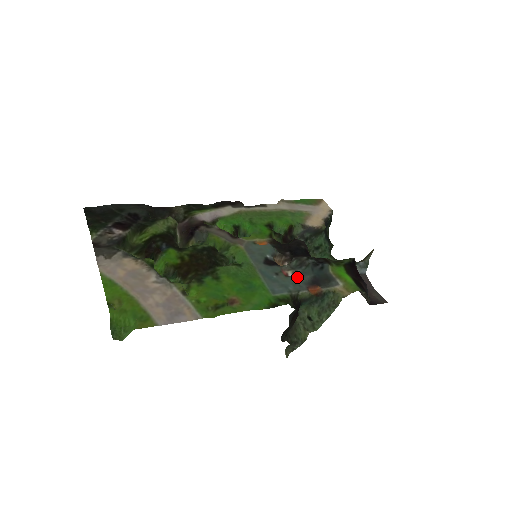
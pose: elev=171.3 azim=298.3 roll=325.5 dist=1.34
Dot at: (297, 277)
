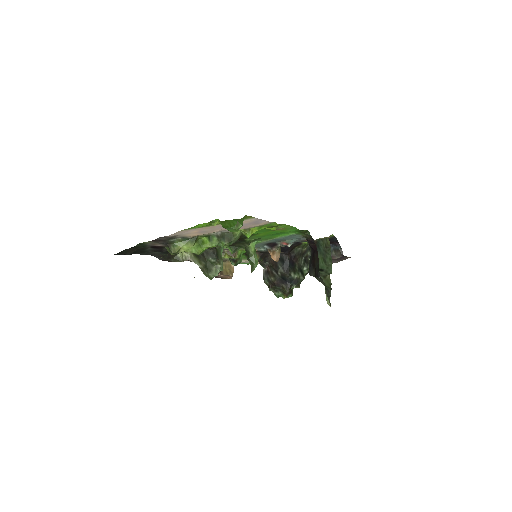
Dot at: occluded
